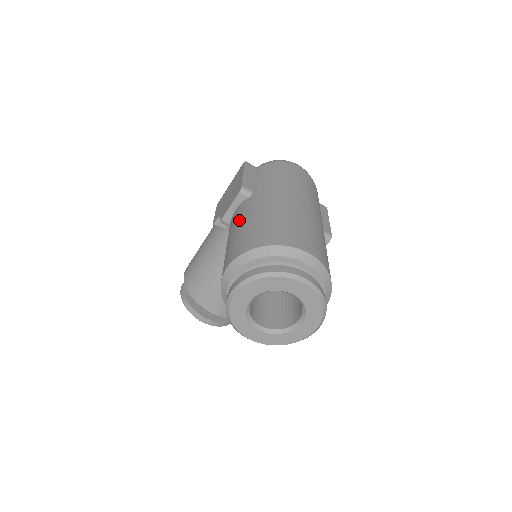
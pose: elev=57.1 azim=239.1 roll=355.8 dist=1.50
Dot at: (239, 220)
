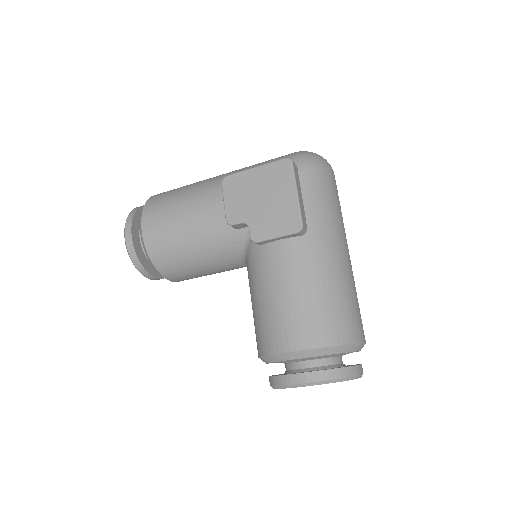
Dot at: (297, 275)
